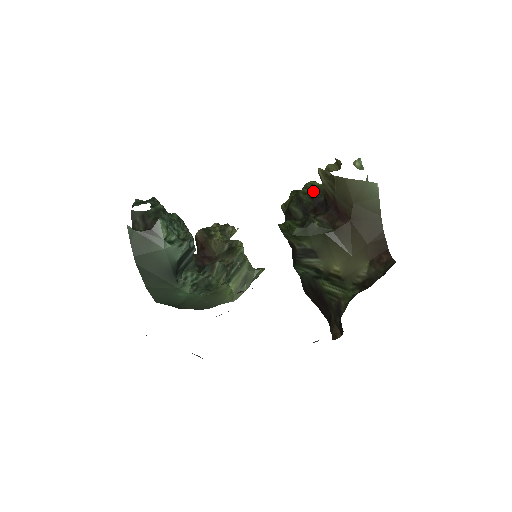
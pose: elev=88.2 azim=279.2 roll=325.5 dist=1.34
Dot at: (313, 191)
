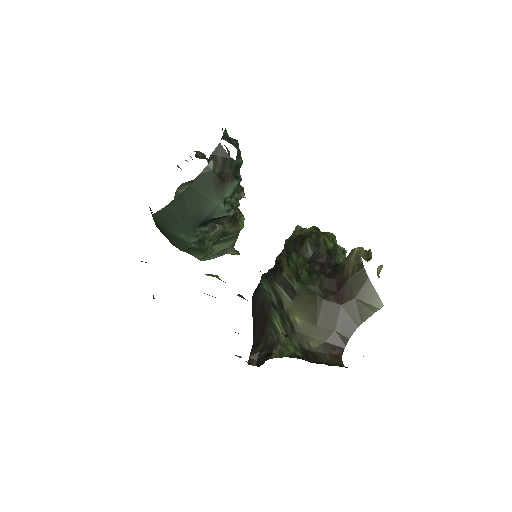
Dot at: (332, 247)
